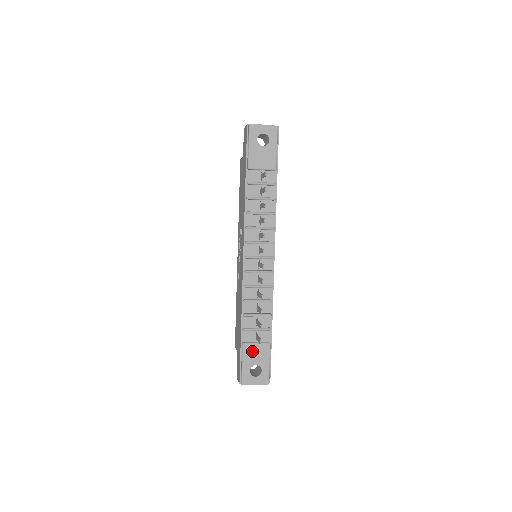
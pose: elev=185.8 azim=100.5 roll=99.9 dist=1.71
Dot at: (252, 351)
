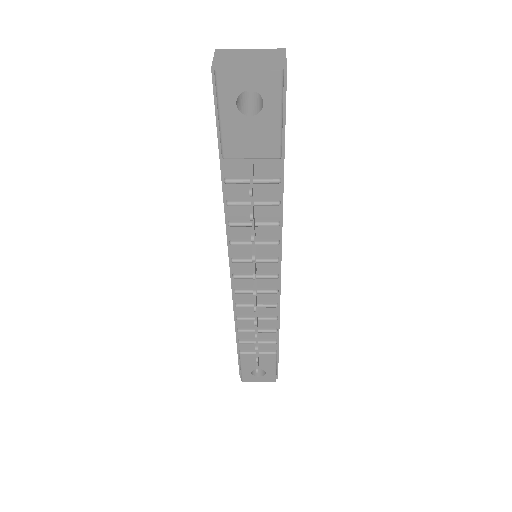
Dot at: (252, 359)
